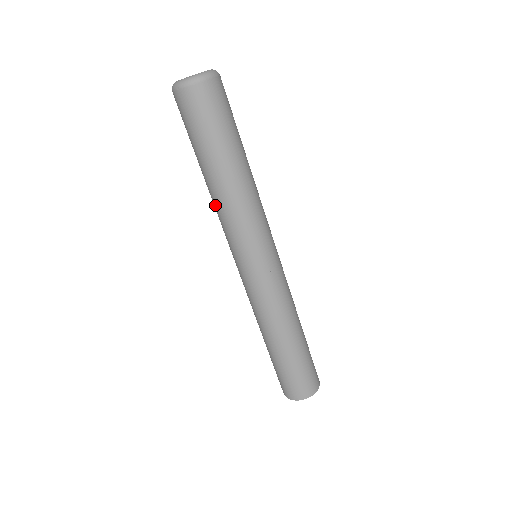
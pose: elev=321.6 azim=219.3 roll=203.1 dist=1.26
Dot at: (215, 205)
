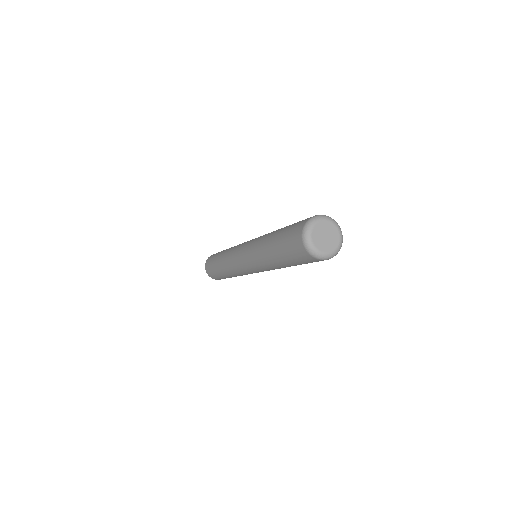
Dot at: (260, 253)
